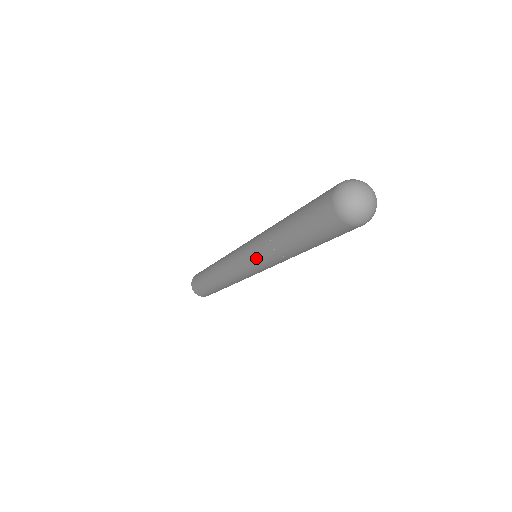
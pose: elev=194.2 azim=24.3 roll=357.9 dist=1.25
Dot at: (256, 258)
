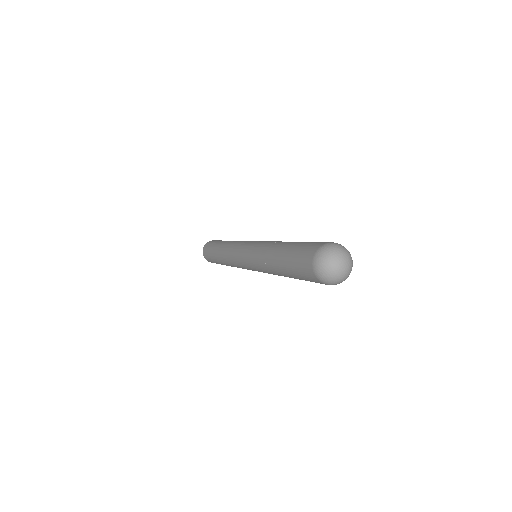
Dot at: occluded
